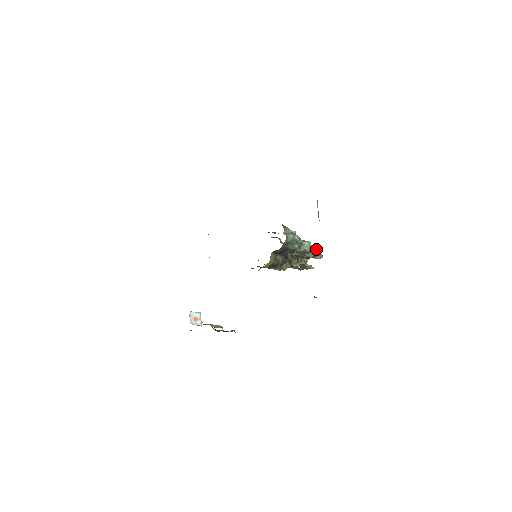
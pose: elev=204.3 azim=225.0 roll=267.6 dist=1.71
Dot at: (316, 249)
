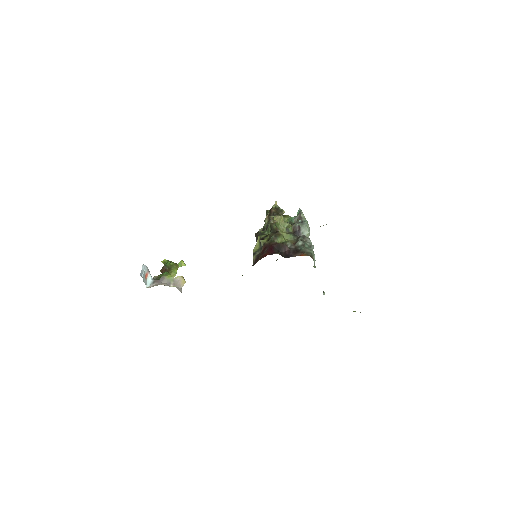
Dot at: (305, 219)
